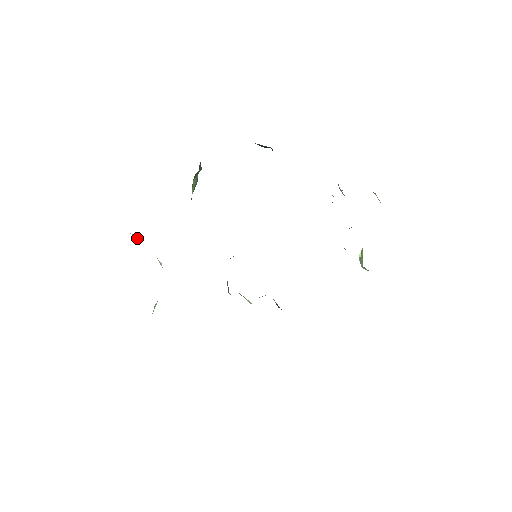
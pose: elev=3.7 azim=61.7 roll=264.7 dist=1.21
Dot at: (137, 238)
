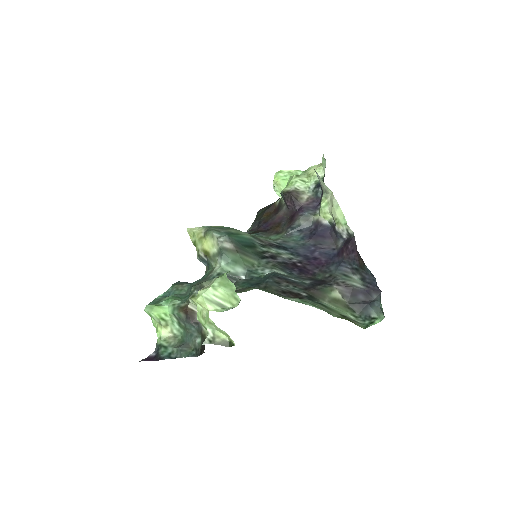
Dot at: (219, 329)
